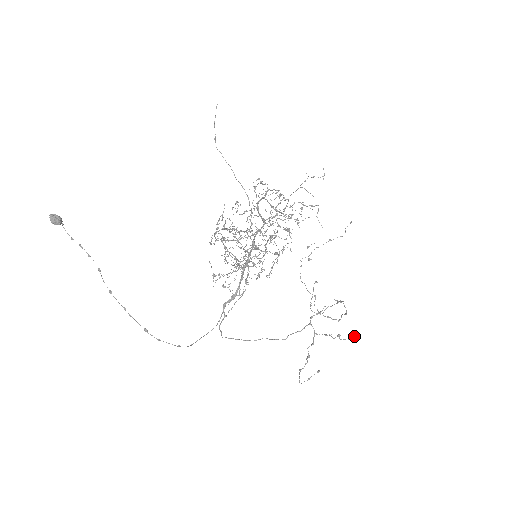
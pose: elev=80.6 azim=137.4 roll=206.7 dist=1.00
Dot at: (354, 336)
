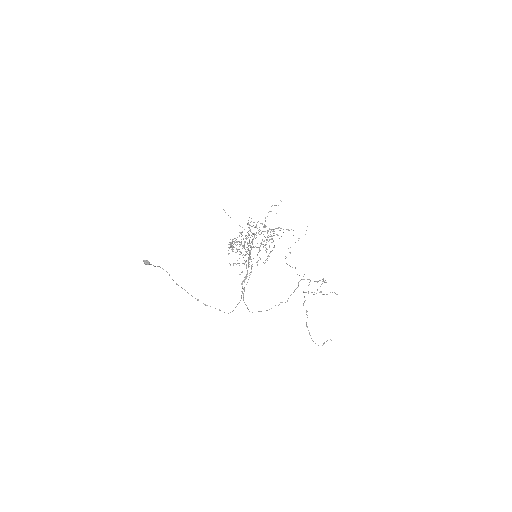
Dot at: occluded
